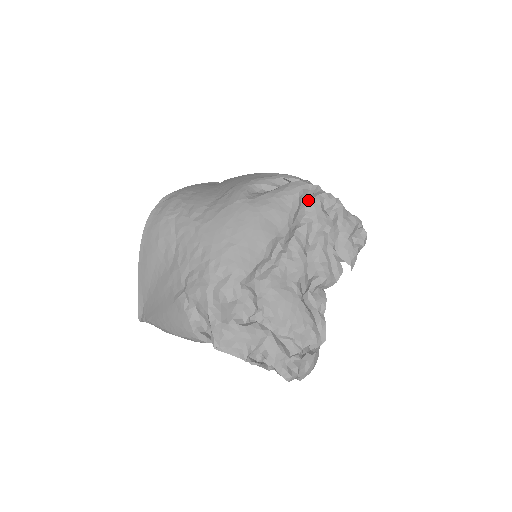
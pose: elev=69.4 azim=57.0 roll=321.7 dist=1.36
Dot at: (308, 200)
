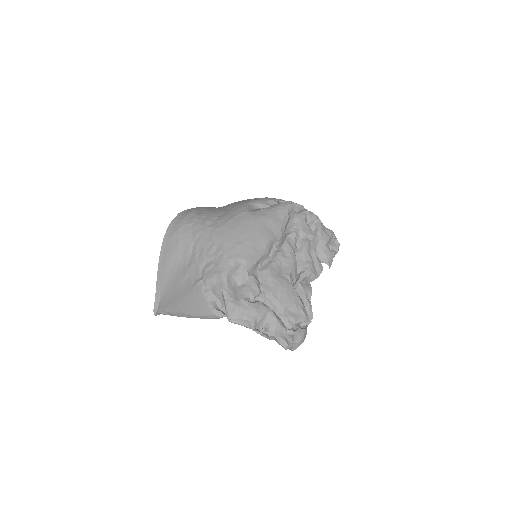
Dot at: (295, 215)
